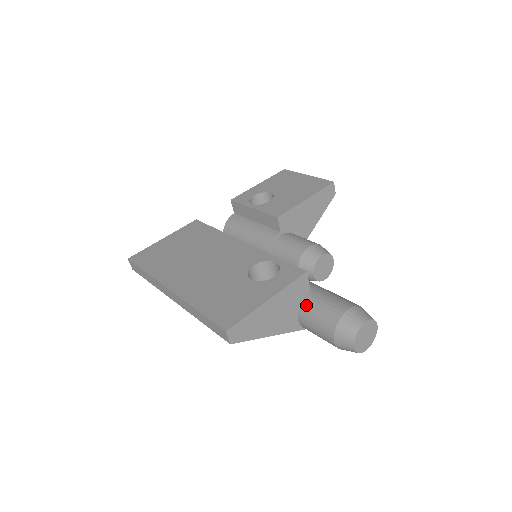
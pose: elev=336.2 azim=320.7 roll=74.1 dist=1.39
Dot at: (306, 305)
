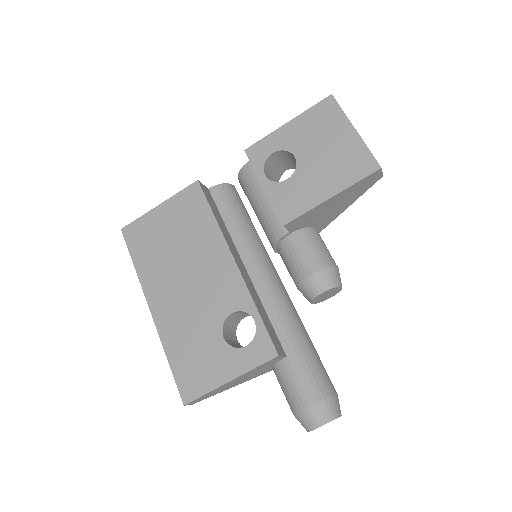
Dot at: (278, 370)
